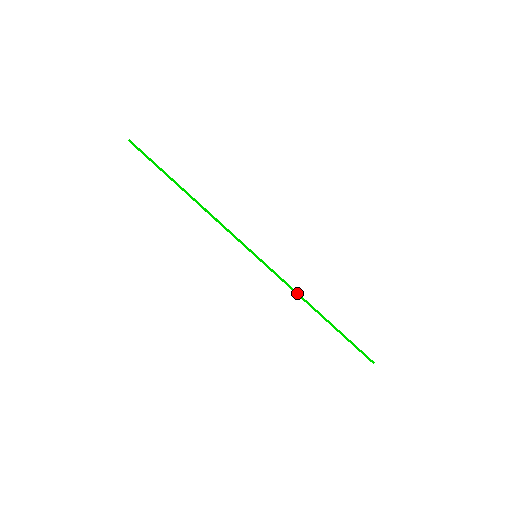
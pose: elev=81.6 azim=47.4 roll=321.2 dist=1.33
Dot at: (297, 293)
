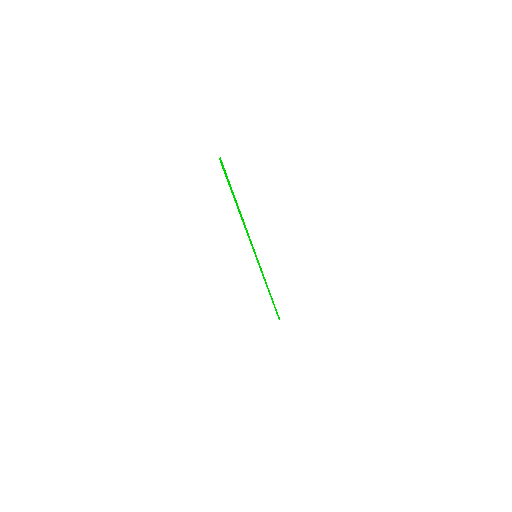
Dot at: (265, 280)
